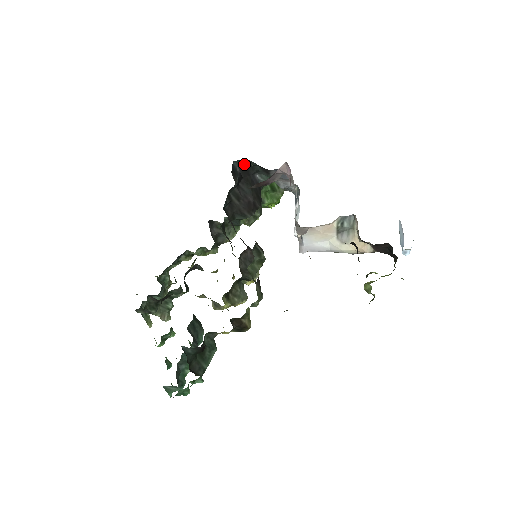
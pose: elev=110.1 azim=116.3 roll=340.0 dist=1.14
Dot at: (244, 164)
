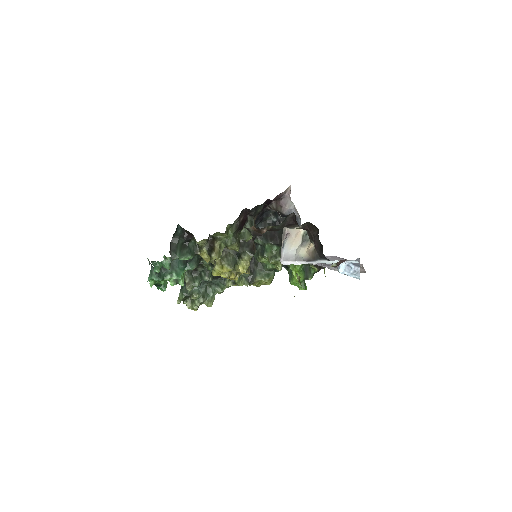
Dot at: occluded
